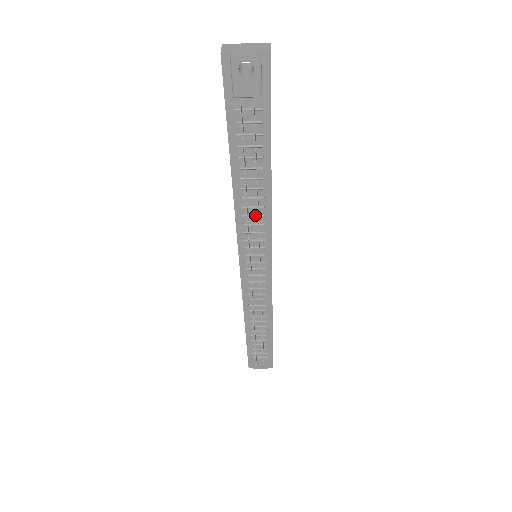
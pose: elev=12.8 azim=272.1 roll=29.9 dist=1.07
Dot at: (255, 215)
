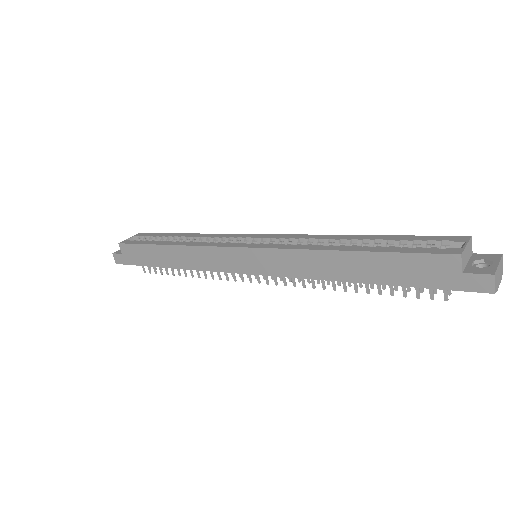
Dot at: occluded
